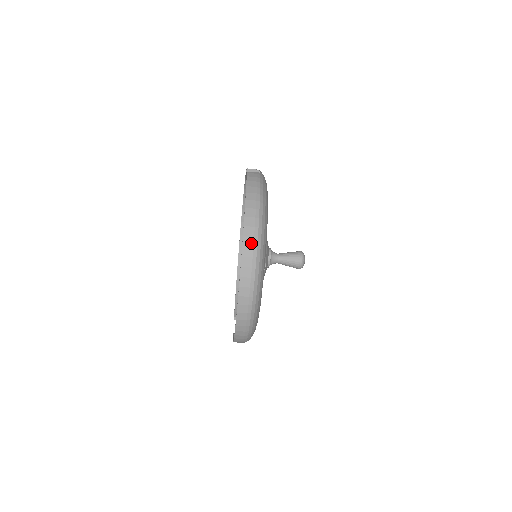
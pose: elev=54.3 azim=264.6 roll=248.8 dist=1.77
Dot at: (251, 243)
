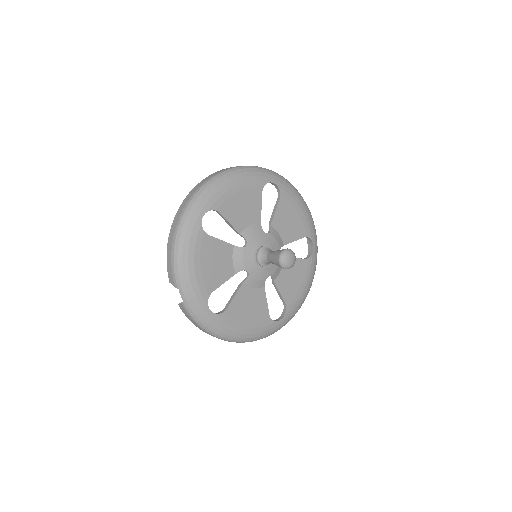
Dot at: occluded
